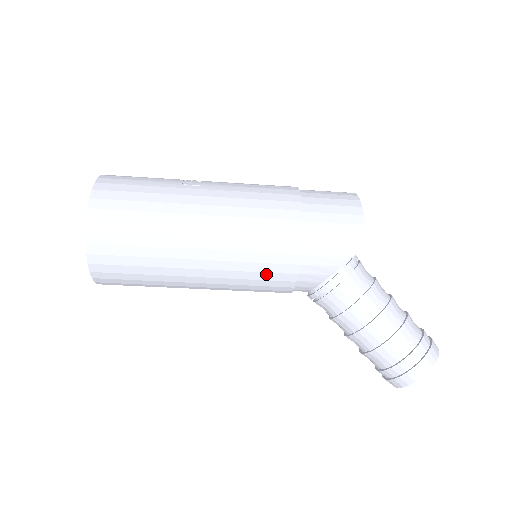
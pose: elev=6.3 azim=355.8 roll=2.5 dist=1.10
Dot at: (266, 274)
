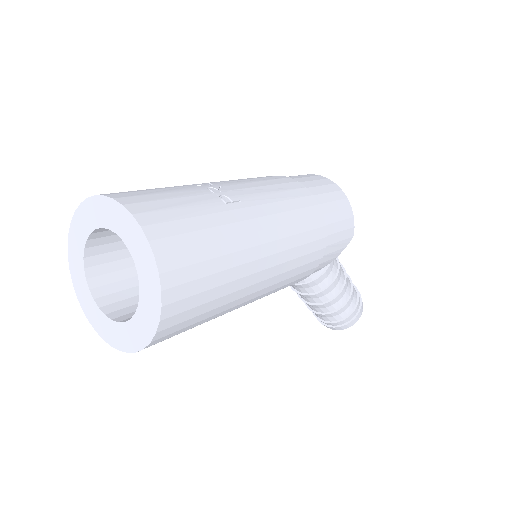
Dot at: (293, 282)
